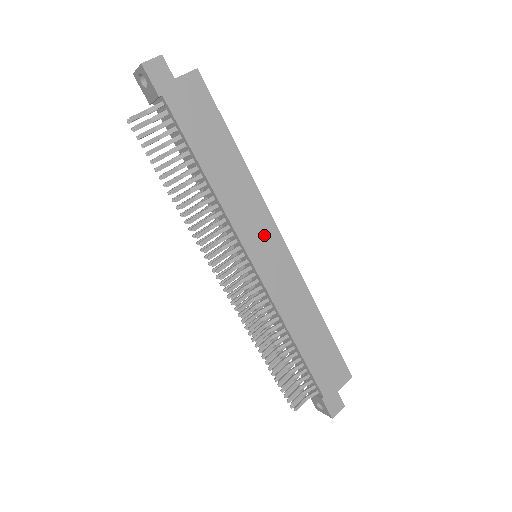
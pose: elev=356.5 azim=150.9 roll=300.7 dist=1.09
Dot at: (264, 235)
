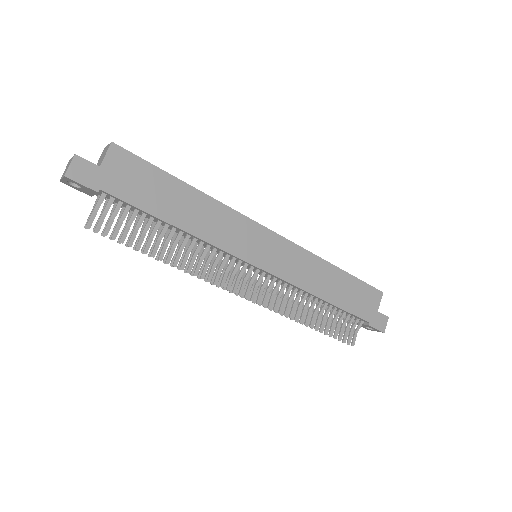
Dot at: (253, 238)
